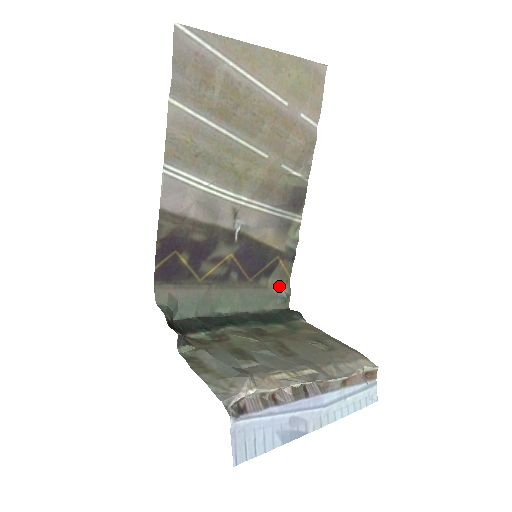
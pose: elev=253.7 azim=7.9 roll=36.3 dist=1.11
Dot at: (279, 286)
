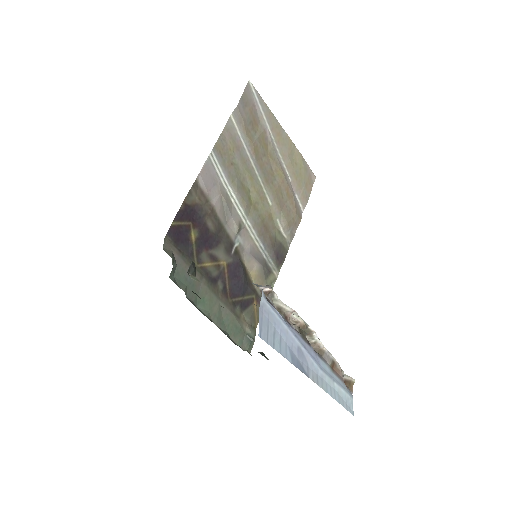
Dot at: (248, 326)
